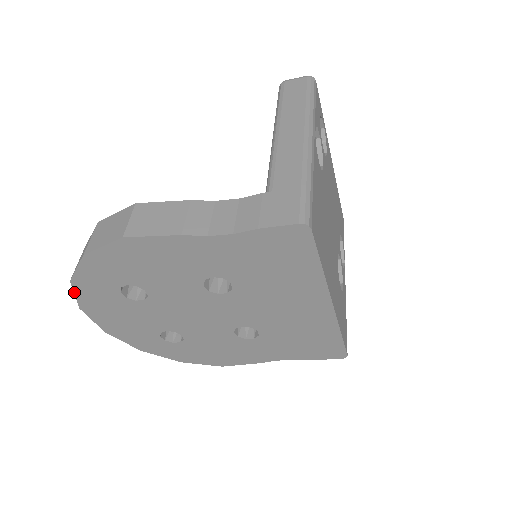
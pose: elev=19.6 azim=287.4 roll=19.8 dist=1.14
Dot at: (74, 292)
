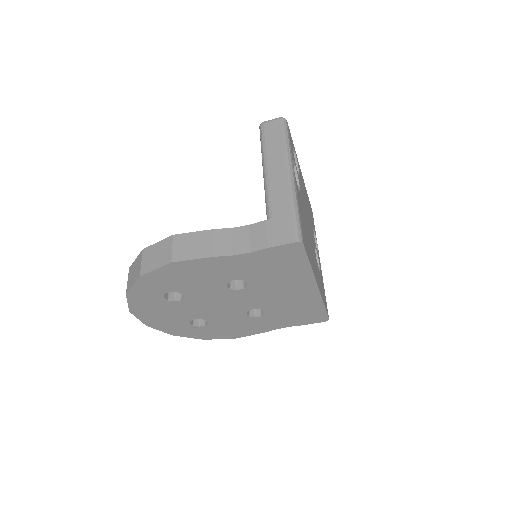
Dot at: (127, 301)
